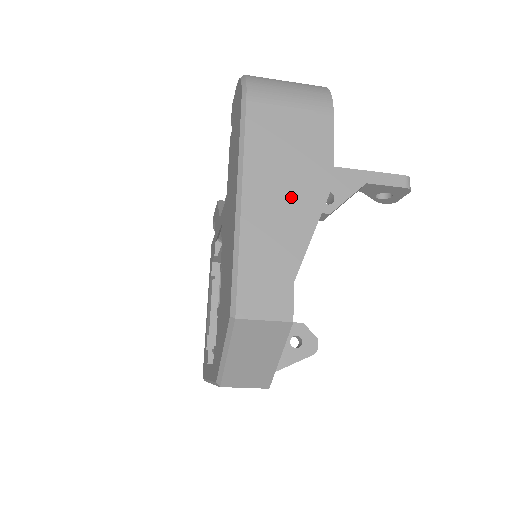
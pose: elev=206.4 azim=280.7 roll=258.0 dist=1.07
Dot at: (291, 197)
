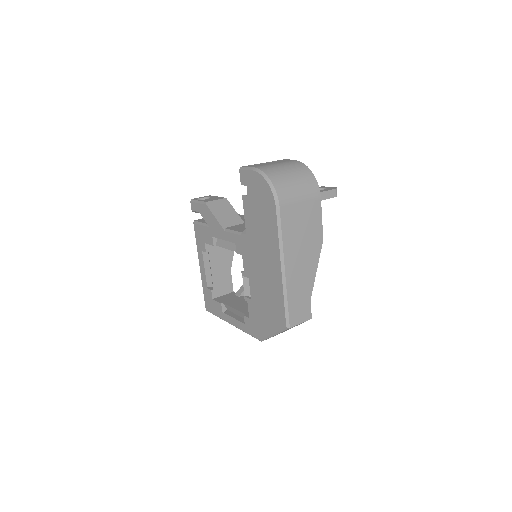
Dot at: (306, 257)
